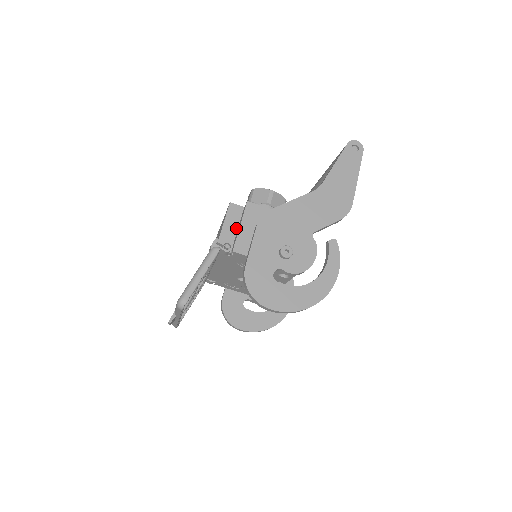
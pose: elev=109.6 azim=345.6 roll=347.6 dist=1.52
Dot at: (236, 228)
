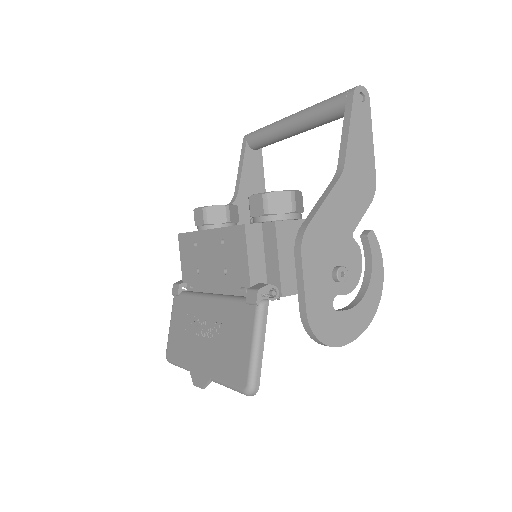
Dot at: (263, 256)
